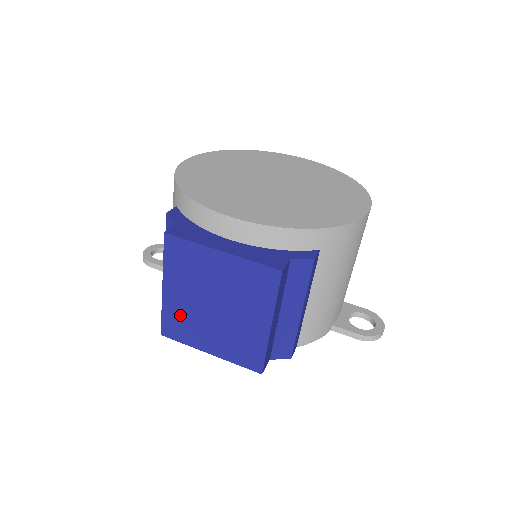
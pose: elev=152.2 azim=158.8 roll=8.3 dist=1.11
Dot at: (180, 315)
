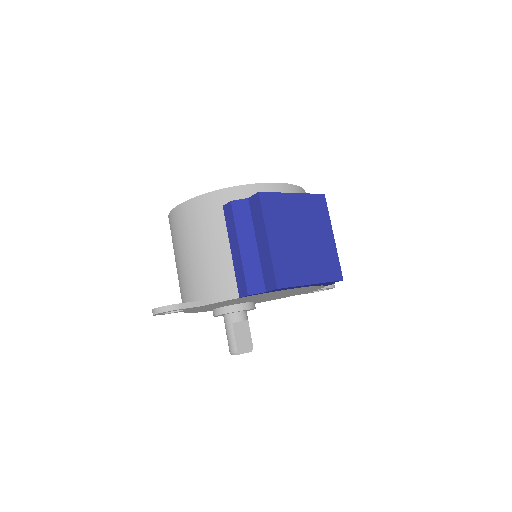
Dot at: (285, 259)
